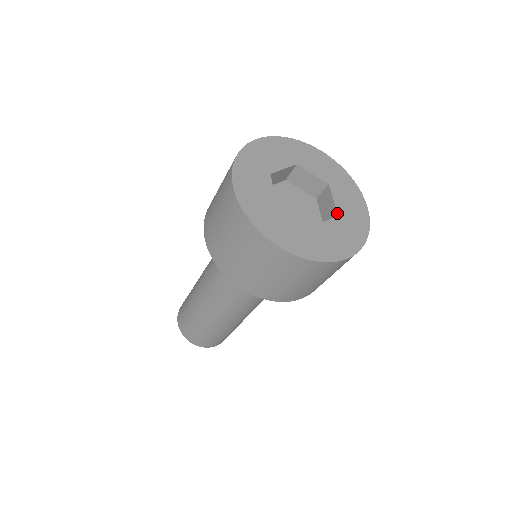
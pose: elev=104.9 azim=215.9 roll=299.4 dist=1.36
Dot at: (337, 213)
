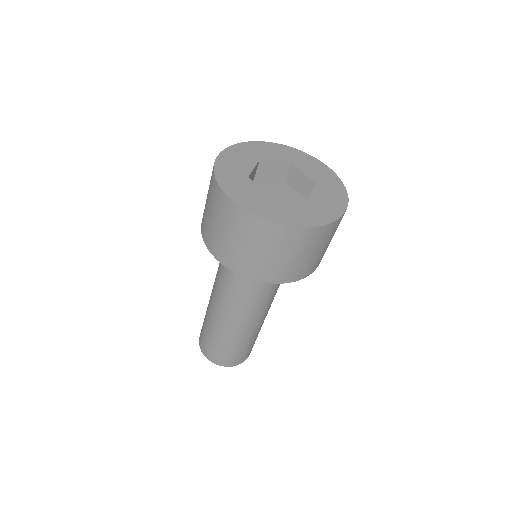
Dot at: (313, 182)
